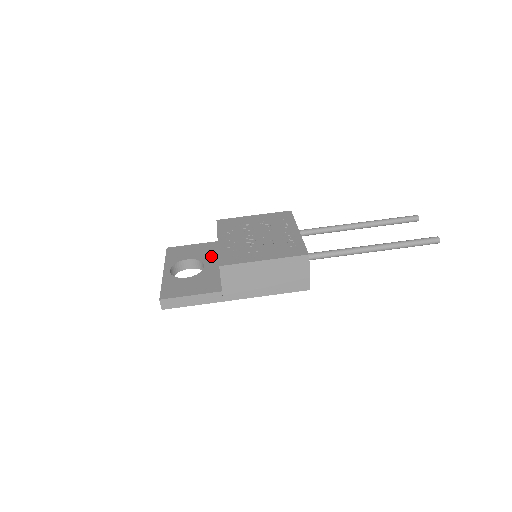
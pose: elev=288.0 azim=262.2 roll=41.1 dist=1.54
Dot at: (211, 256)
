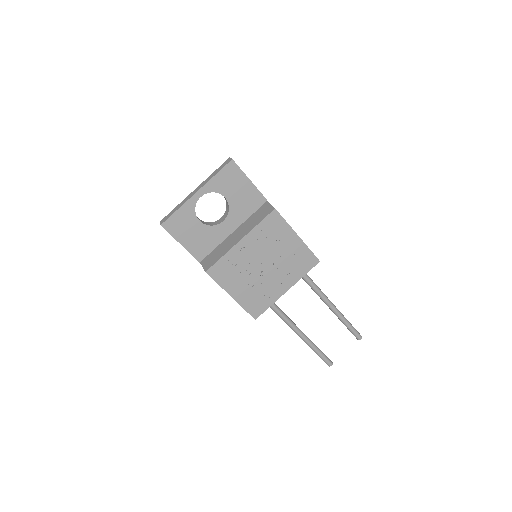
Dot at: (240, 215)
